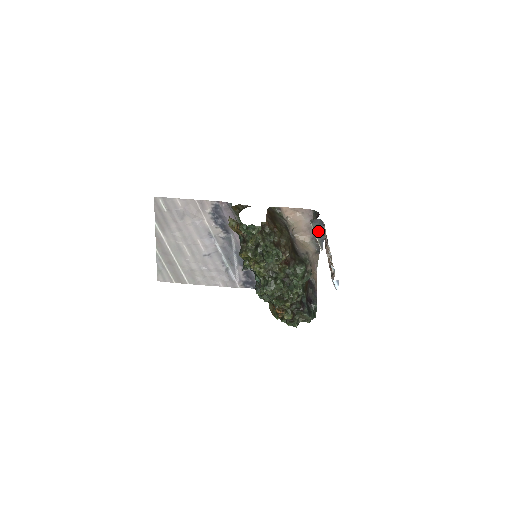
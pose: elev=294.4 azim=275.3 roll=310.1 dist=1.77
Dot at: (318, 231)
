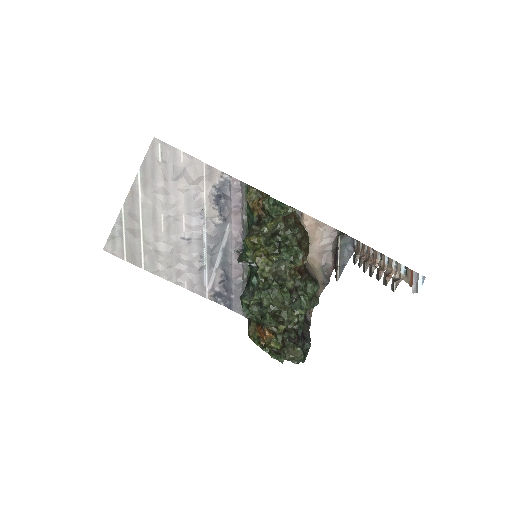
Dot at: (343, 252)
